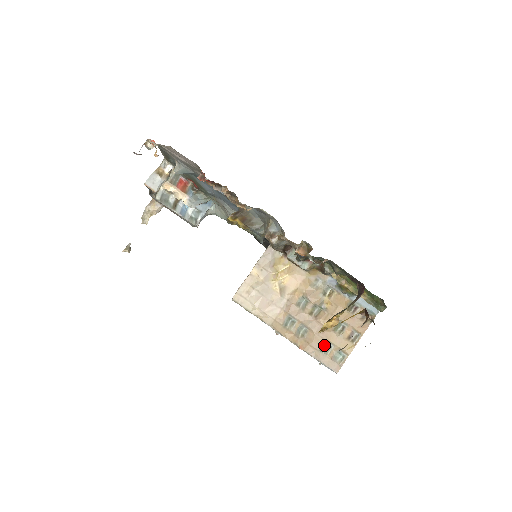
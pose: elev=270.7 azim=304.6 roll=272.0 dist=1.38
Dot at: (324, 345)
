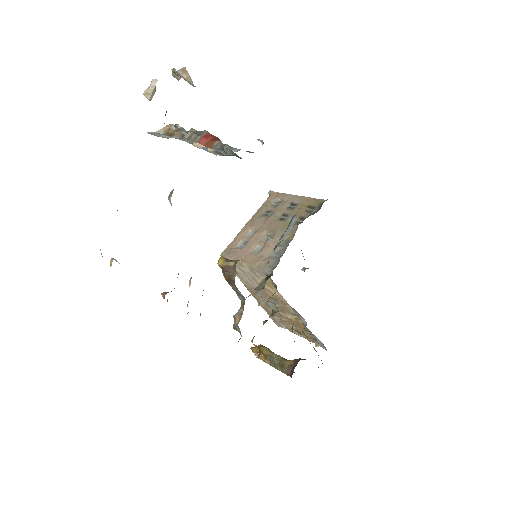
Dot at: occluded
